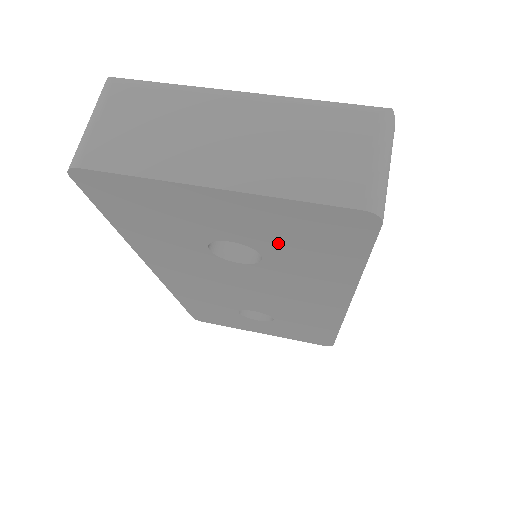
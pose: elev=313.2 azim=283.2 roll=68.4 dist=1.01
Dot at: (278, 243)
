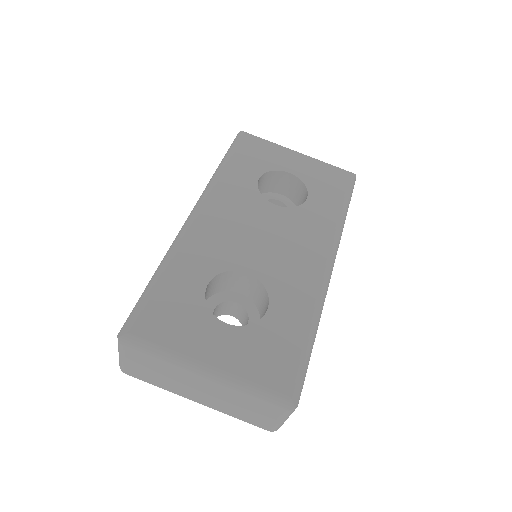
Dot at: occluded
